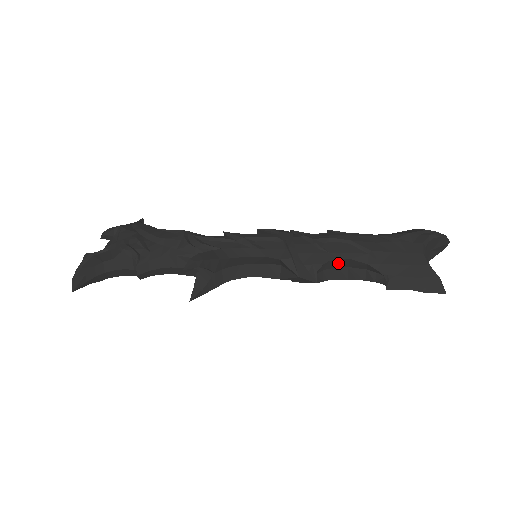
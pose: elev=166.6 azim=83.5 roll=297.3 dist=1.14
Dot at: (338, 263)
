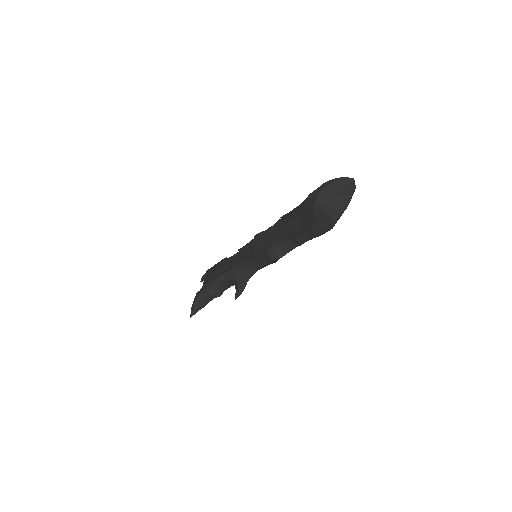
Dot at: (281, 240)
